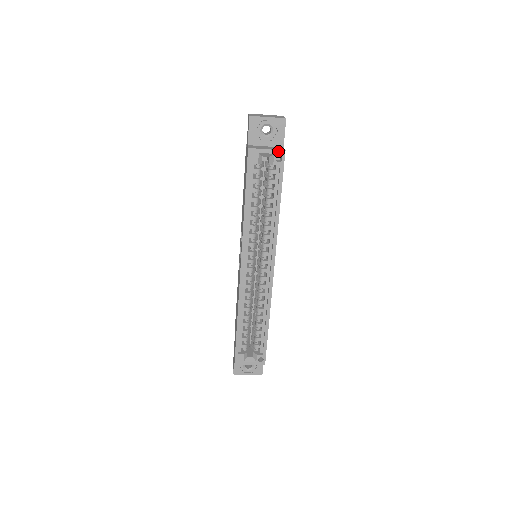
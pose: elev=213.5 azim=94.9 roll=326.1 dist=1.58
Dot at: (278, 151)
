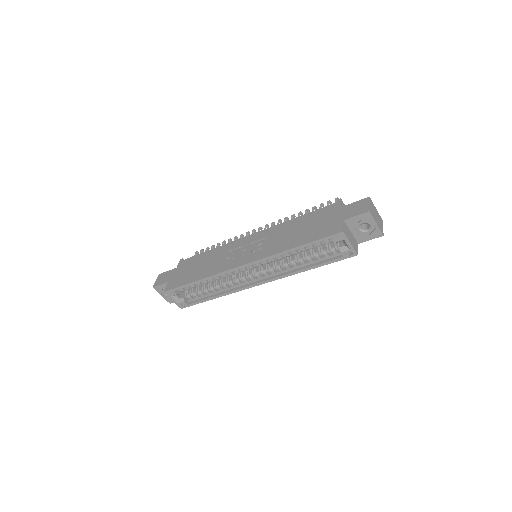
Dot at: (354, 251)
